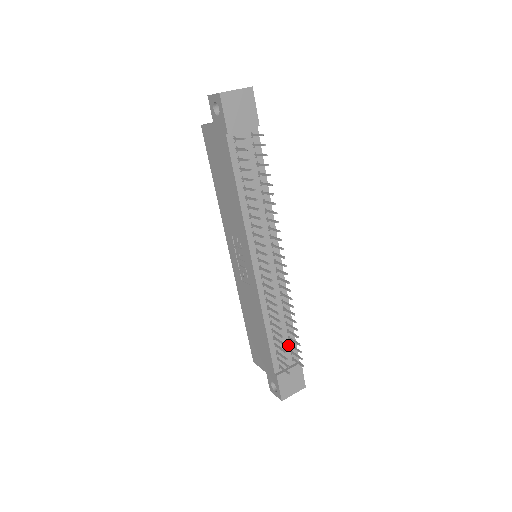
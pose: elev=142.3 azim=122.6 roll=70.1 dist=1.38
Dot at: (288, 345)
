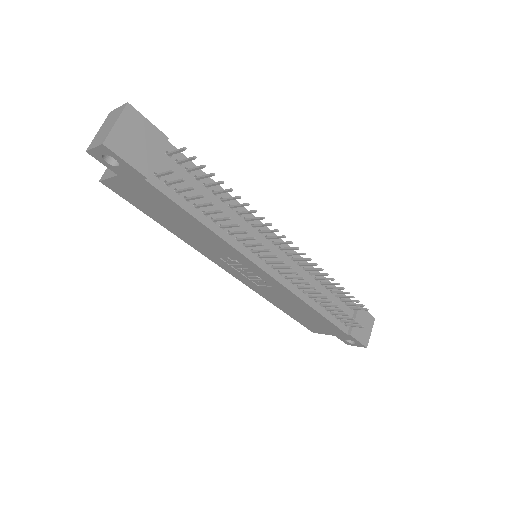
Dot at: (340, 302)
